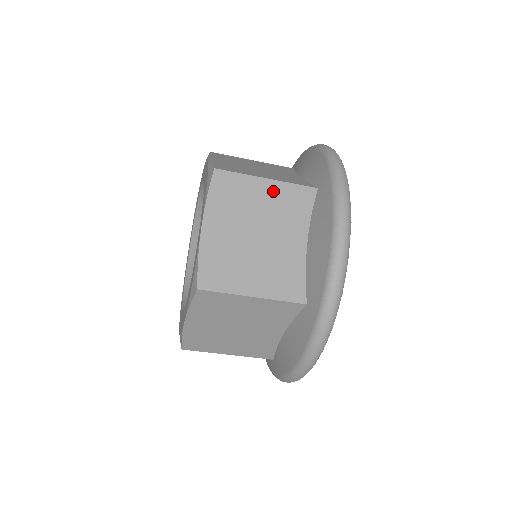
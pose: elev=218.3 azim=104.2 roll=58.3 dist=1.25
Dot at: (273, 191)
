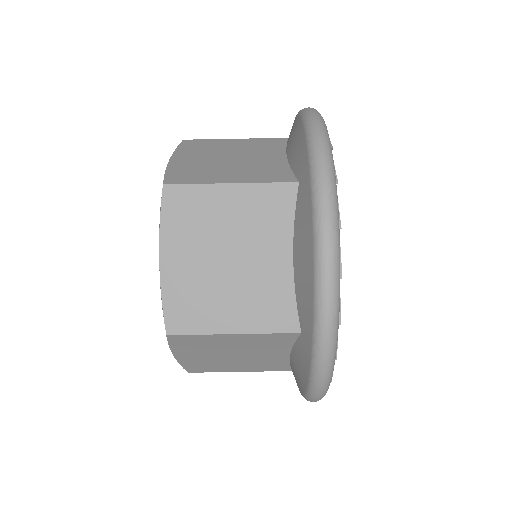
Dot at: (240, 198)
